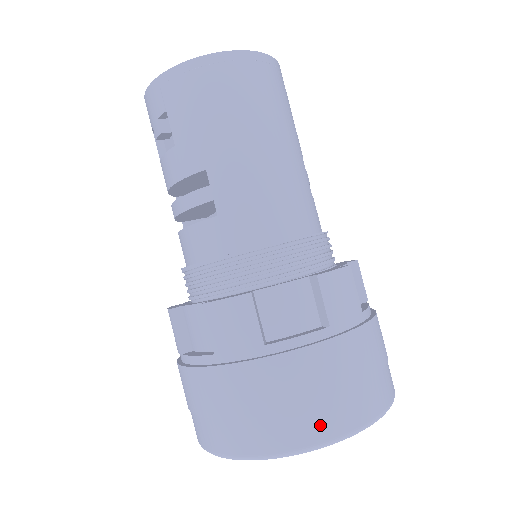
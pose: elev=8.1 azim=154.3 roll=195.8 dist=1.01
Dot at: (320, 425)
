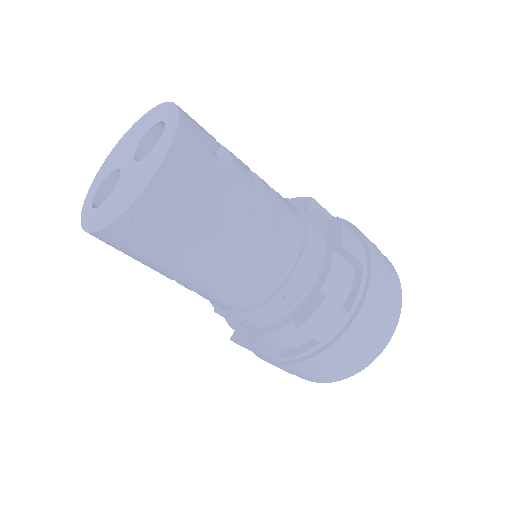
Dot at: (335, 377)
